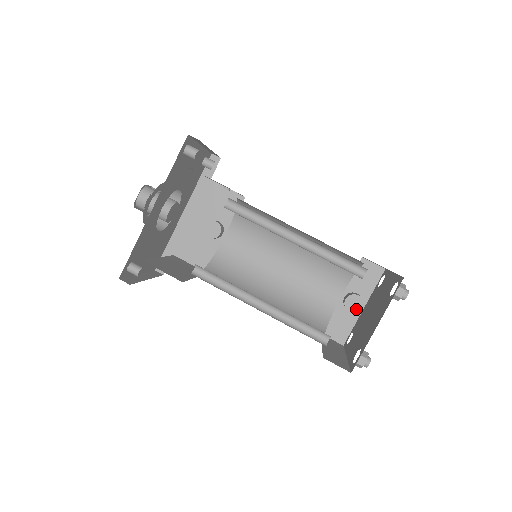
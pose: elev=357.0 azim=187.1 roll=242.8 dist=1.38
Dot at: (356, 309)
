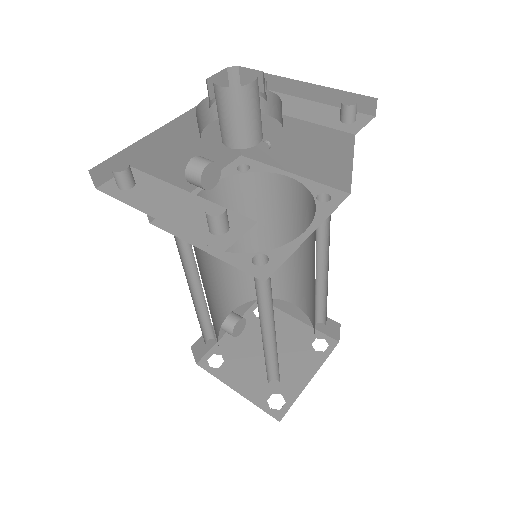
Dot at: (237, 333)
